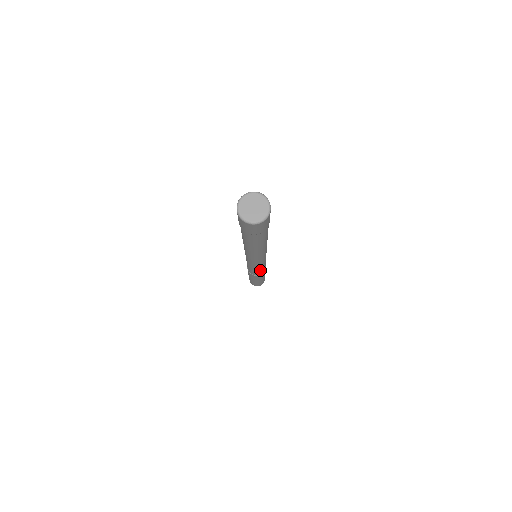
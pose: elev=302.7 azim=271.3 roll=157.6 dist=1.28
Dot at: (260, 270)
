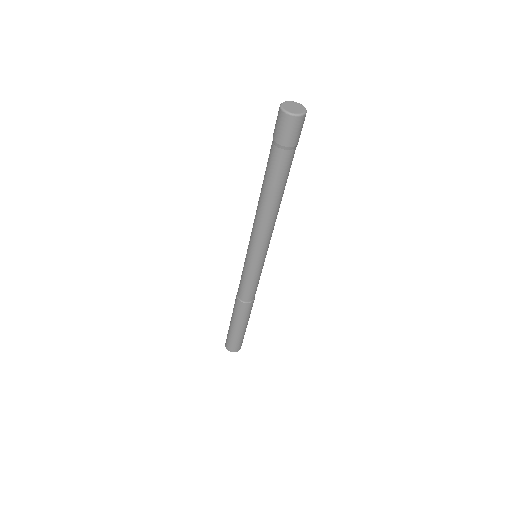
Dot at: (257, 283)
